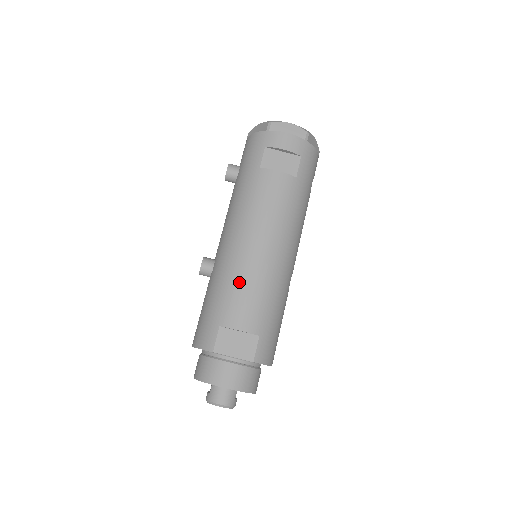
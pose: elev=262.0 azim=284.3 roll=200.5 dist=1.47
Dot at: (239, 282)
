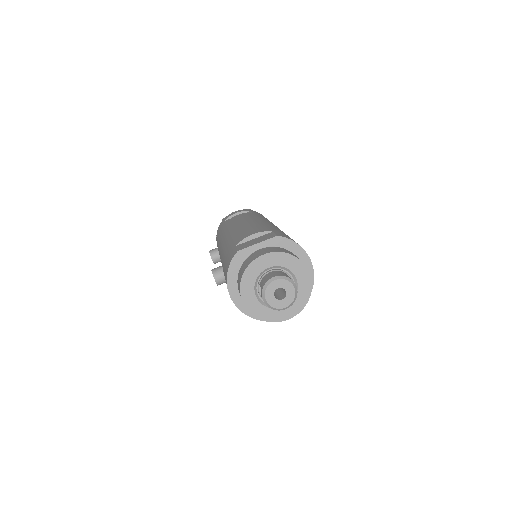
Dot at: (238, 233)
